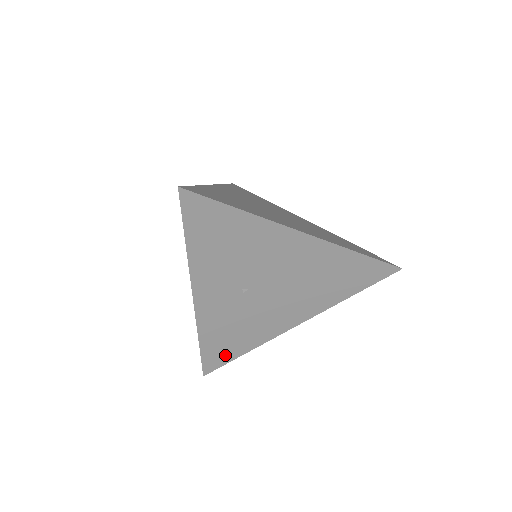
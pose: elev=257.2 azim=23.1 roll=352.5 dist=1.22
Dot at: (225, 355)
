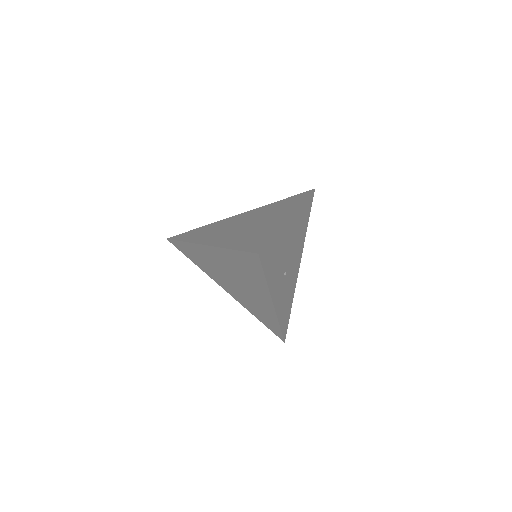
Dot at: (287, 319)
